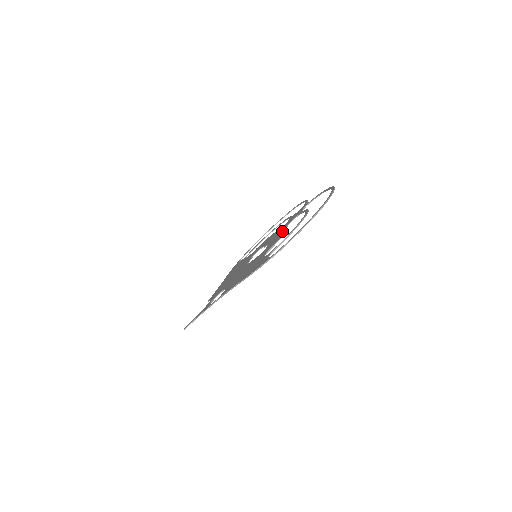
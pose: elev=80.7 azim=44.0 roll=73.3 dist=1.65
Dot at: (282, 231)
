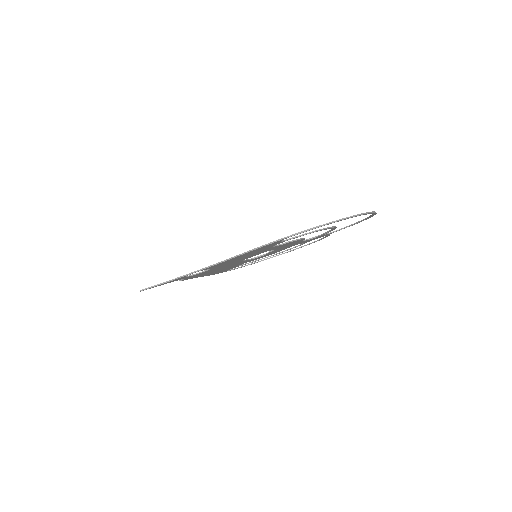
Dot at: occluded
